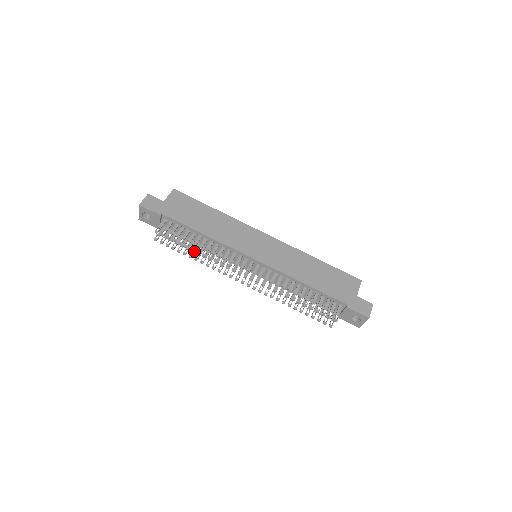
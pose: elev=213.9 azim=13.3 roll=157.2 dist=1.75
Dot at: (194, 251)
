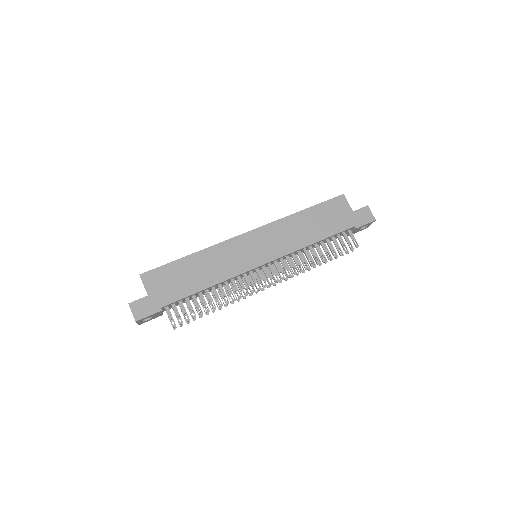
Dot at: (211, 303)
